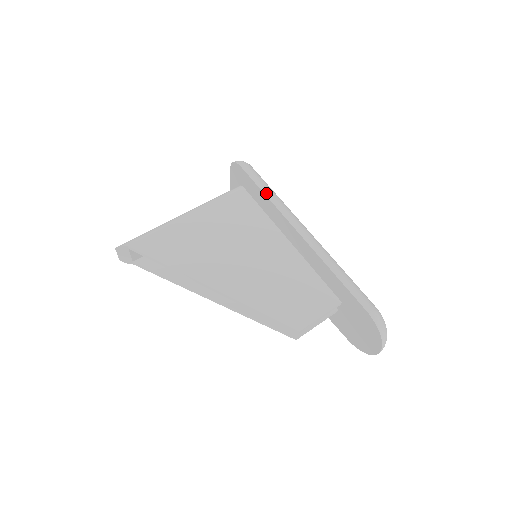
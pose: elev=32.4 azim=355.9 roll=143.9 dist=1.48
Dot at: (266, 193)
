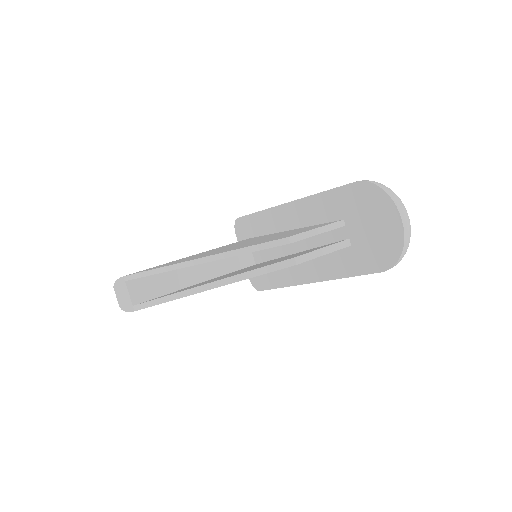
Dot at: (257, 212)
